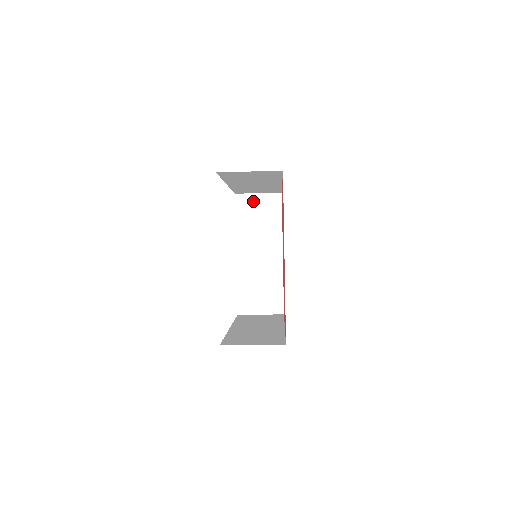
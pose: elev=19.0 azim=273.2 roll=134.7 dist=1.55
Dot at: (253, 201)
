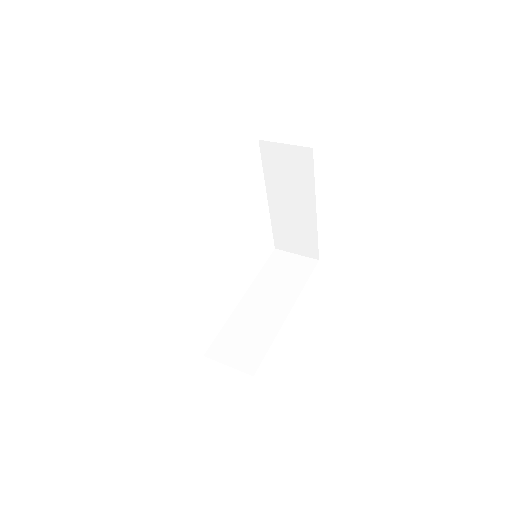
Dot at: (280, 151)
